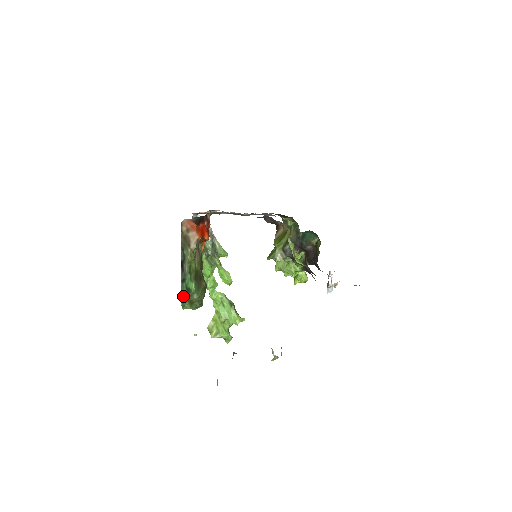
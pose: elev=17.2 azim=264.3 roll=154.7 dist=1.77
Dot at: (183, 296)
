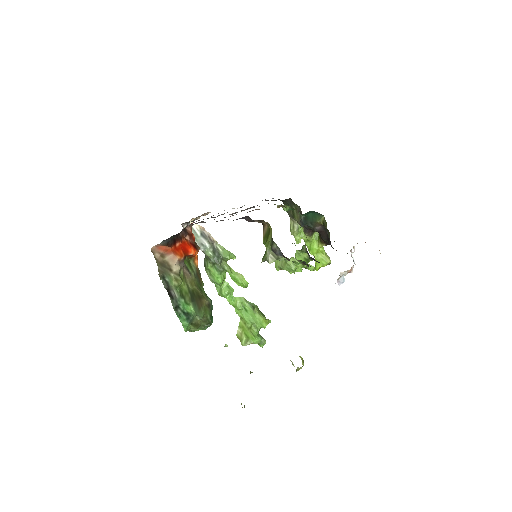
Dot at: (183, 322)
